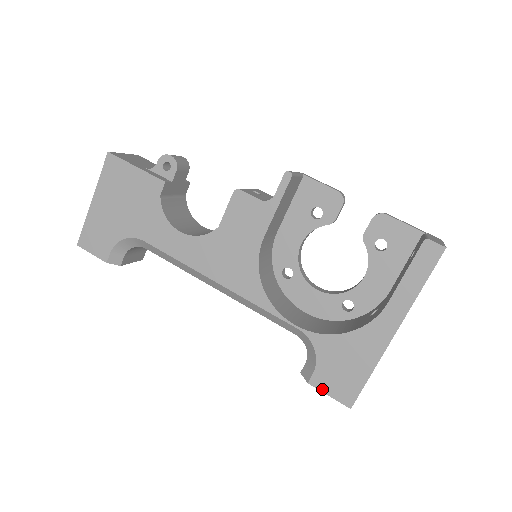
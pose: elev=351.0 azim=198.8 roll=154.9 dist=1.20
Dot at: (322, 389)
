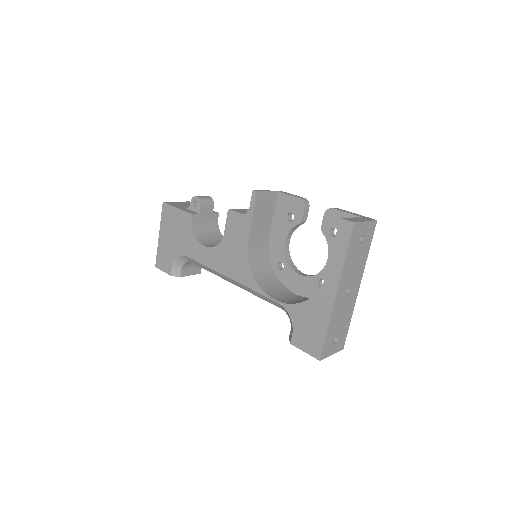
Dot at: (300, 347)
